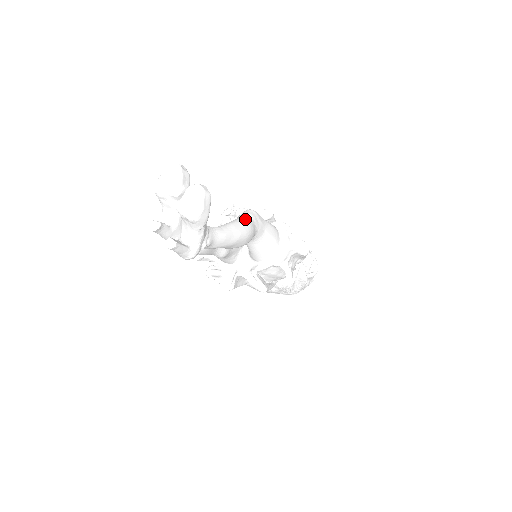
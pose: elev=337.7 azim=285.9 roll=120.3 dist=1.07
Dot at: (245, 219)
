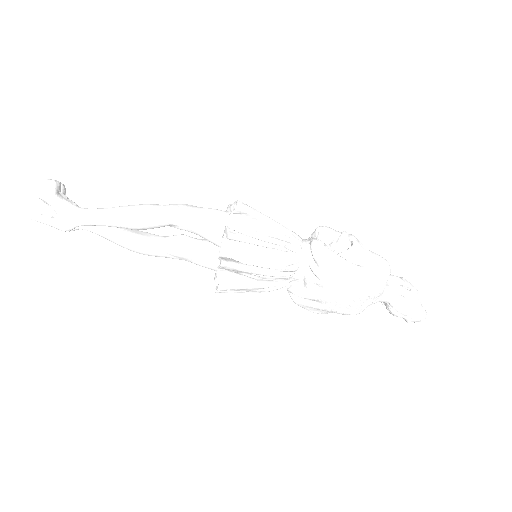
Dot at: (150, 204)
